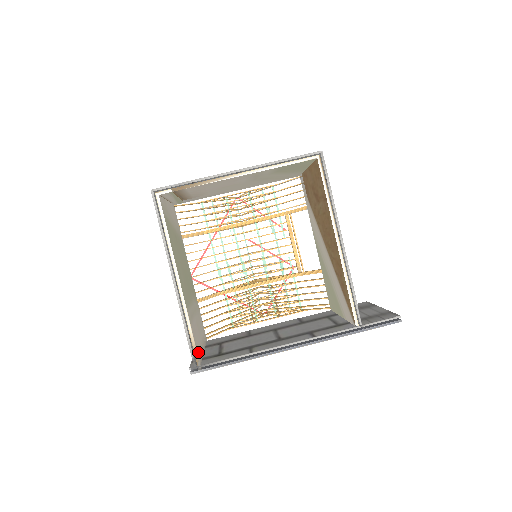
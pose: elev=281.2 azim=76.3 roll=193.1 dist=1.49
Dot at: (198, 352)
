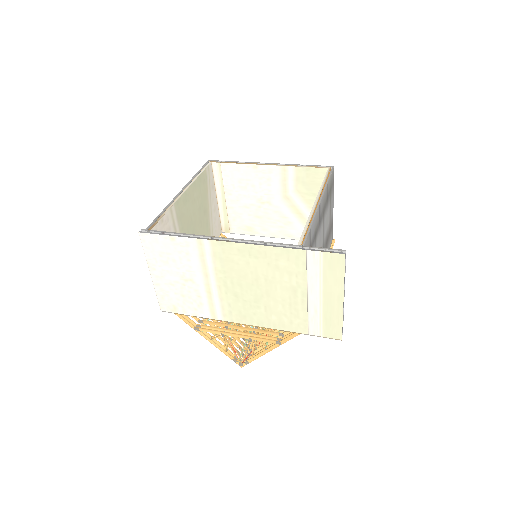
Dot at: (157, 230)
